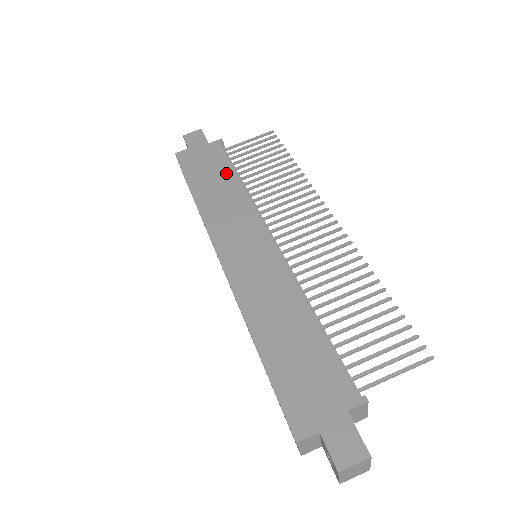
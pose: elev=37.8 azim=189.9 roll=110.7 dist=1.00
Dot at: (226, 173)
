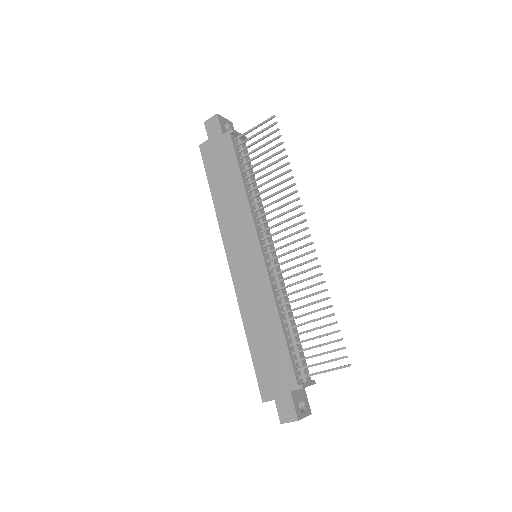
Dot at: (234, 174)
